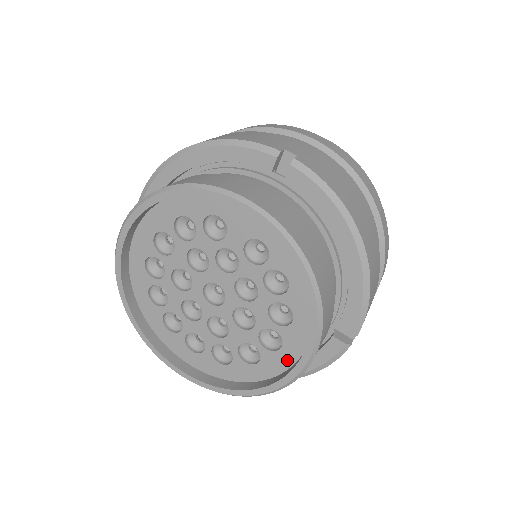
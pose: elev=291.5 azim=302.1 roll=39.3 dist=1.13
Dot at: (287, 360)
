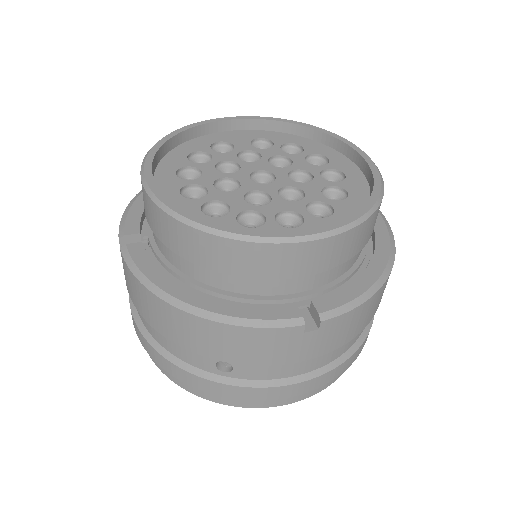
Dot at: (359, 178)
